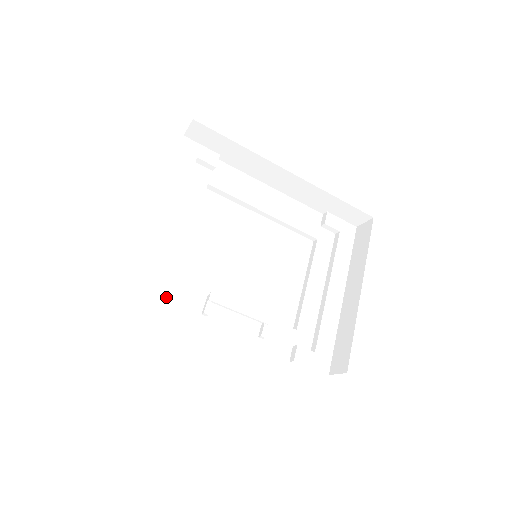
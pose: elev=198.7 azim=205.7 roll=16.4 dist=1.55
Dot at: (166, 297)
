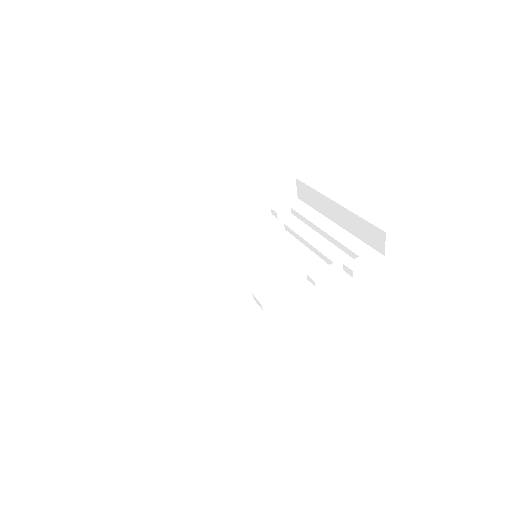
Dot at: (226, 319)
